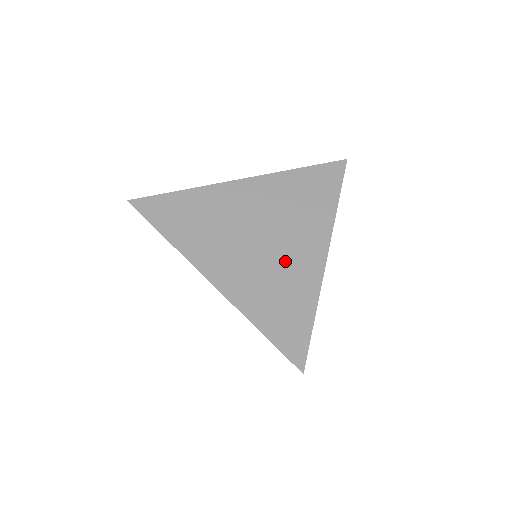
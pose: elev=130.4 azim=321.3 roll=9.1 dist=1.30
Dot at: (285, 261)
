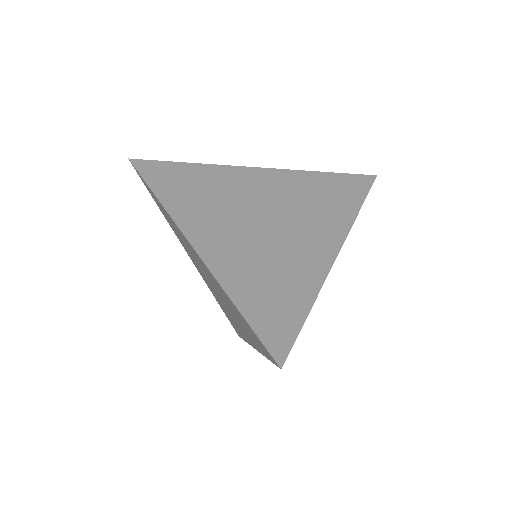
Dot at: (287, 247)
